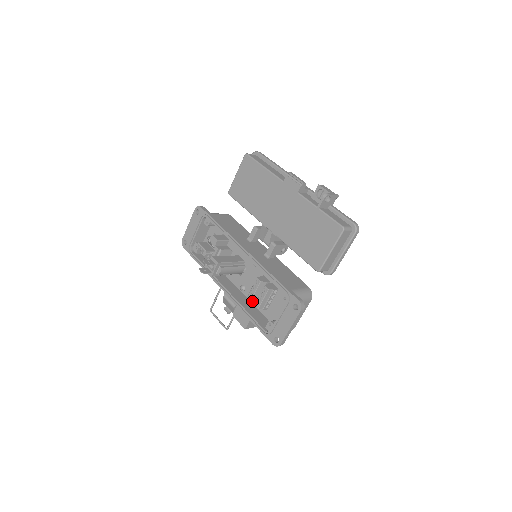
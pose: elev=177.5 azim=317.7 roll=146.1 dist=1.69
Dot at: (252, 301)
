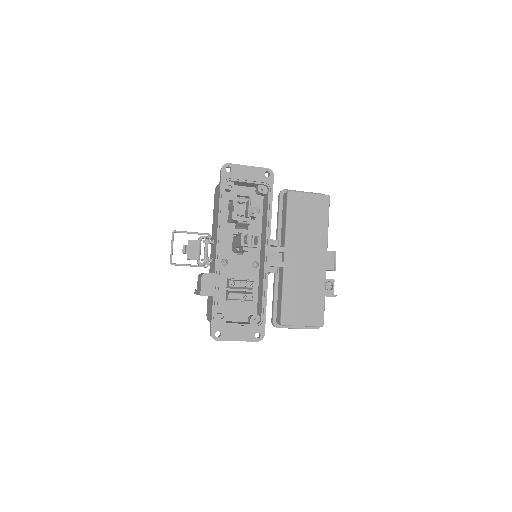
Dot at: (229, 287)
